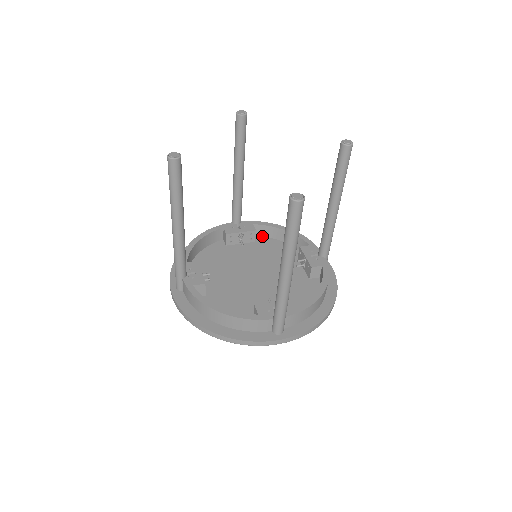
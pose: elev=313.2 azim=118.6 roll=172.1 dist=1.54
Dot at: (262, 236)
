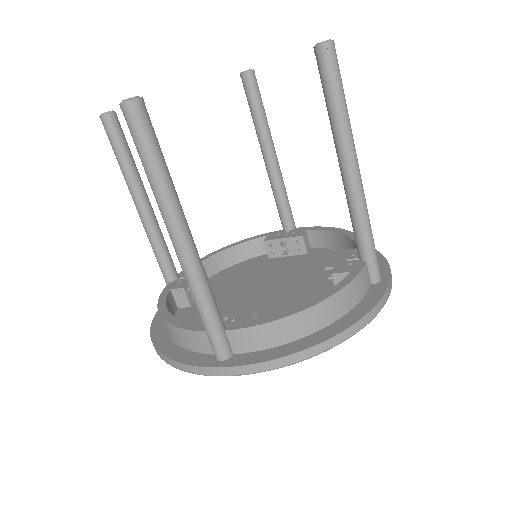
Dot at: occluded
